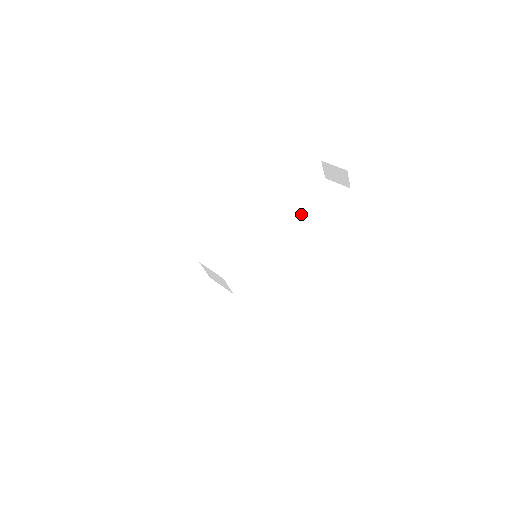
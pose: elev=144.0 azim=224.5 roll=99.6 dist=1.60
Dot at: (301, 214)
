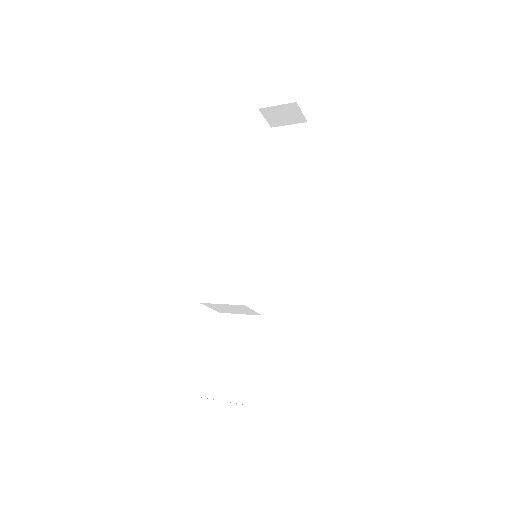
Dot at: (271, 181)
